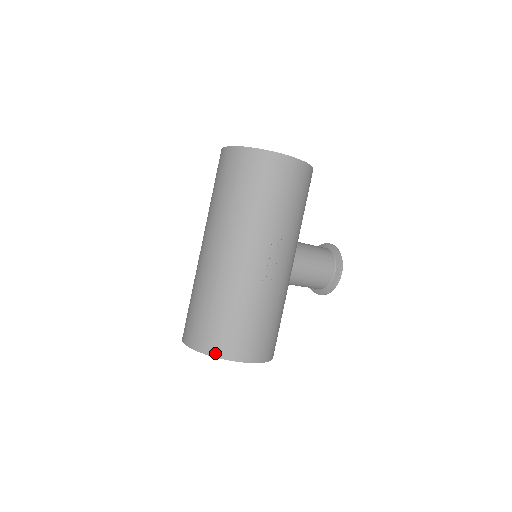
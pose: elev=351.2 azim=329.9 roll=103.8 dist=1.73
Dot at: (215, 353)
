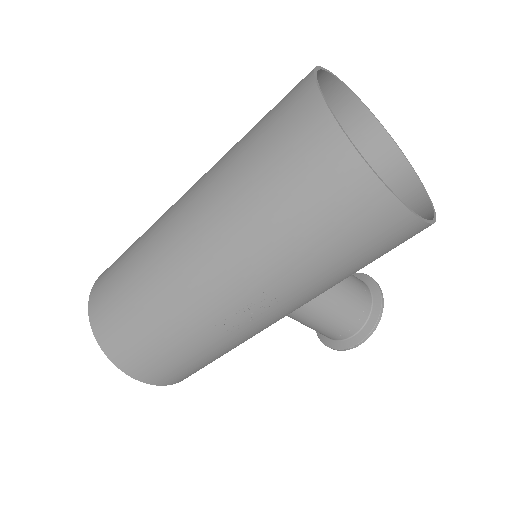
Dot at: (105, 347)
